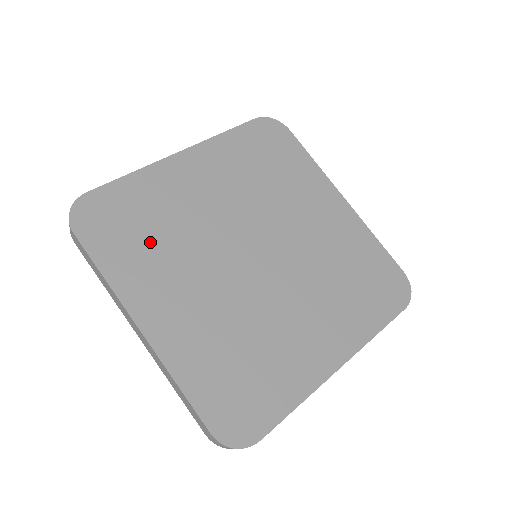
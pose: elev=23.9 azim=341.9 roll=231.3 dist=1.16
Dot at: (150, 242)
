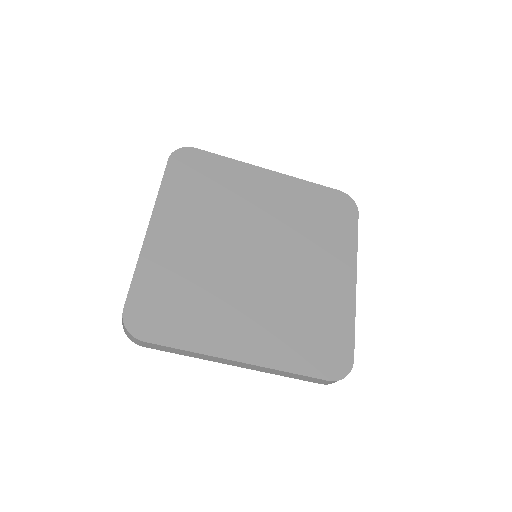
Dot at: (202, 195)
